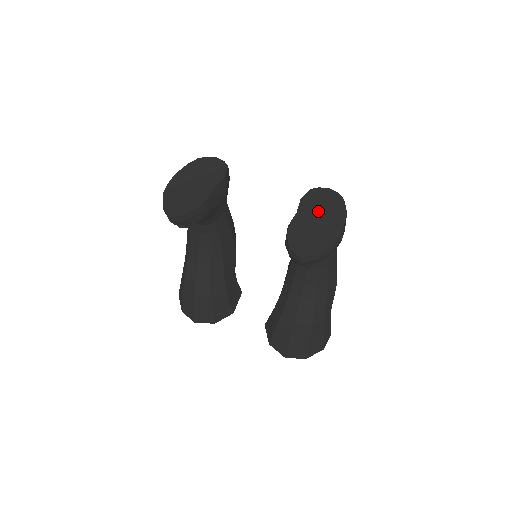
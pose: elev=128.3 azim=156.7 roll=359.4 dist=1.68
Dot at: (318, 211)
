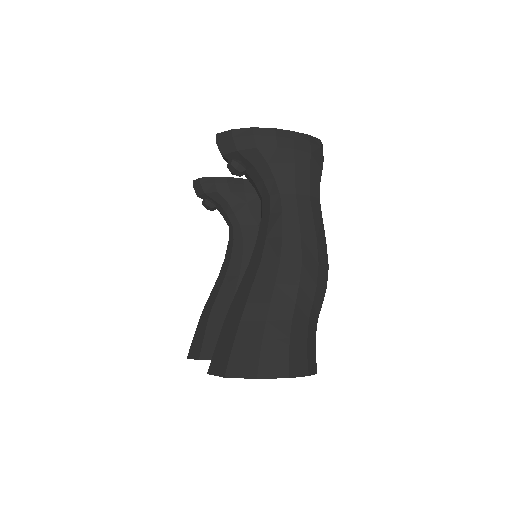
Dot at: occluded
